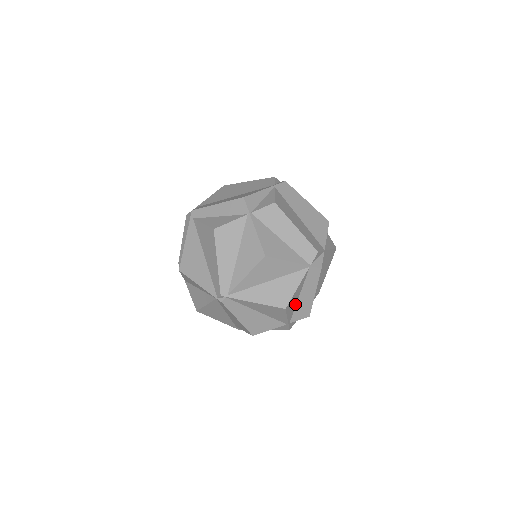
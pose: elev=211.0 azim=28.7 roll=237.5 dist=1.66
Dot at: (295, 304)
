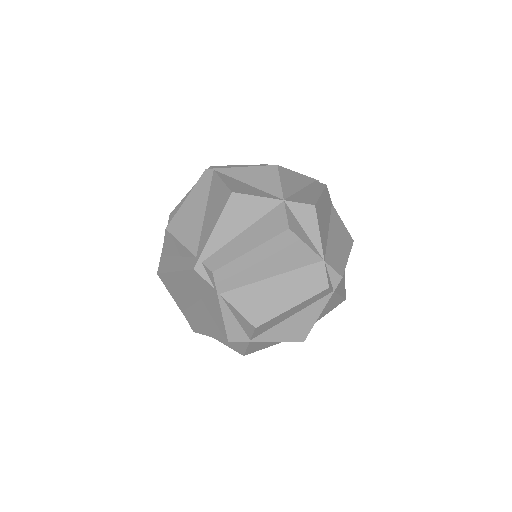
Dot at: occluded
